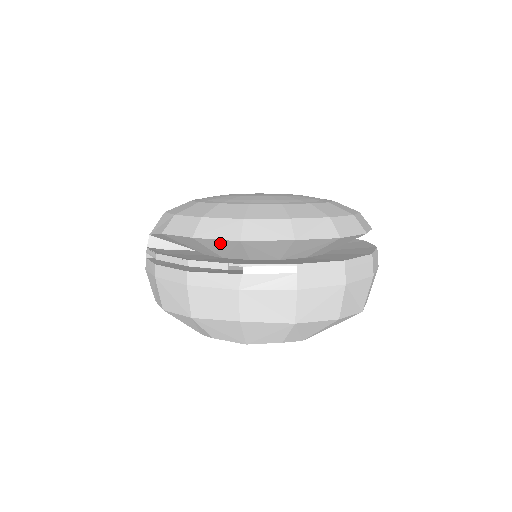
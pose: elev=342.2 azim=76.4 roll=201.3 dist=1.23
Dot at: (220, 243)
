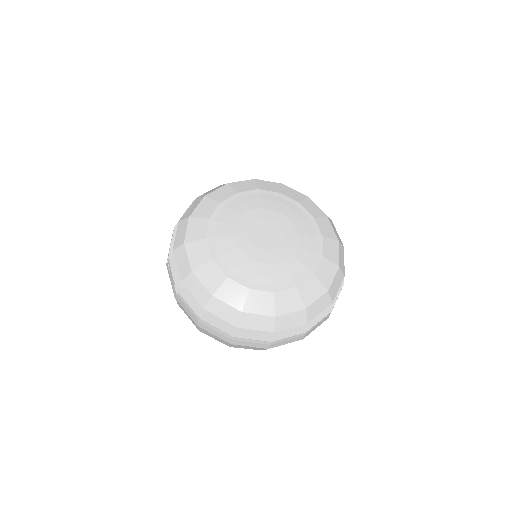
Dot at: occluded
